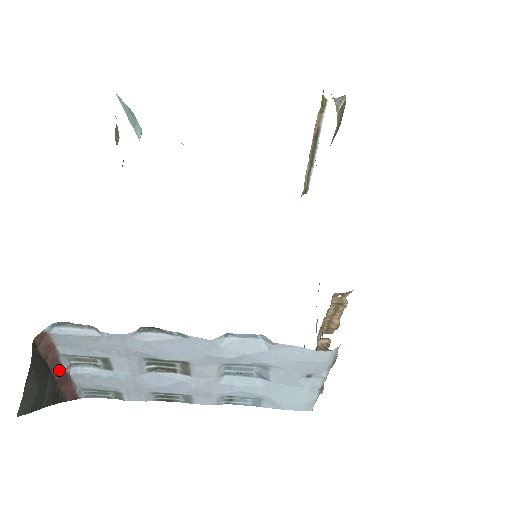
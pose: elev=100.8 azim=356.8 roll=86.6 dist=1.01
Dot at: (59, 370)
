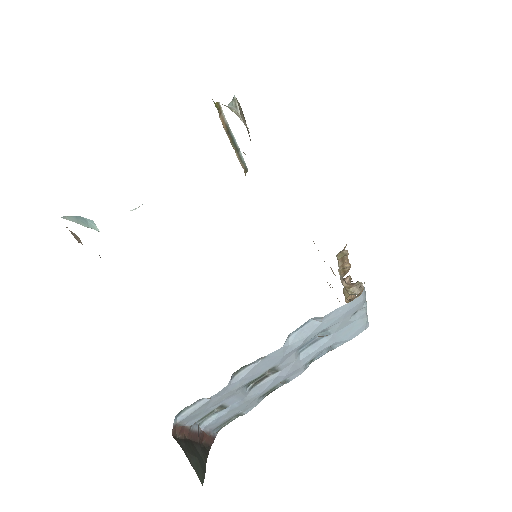
Dot at: (195, 435)
